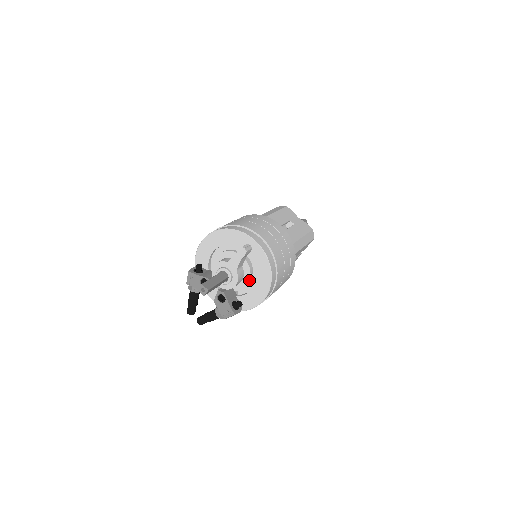
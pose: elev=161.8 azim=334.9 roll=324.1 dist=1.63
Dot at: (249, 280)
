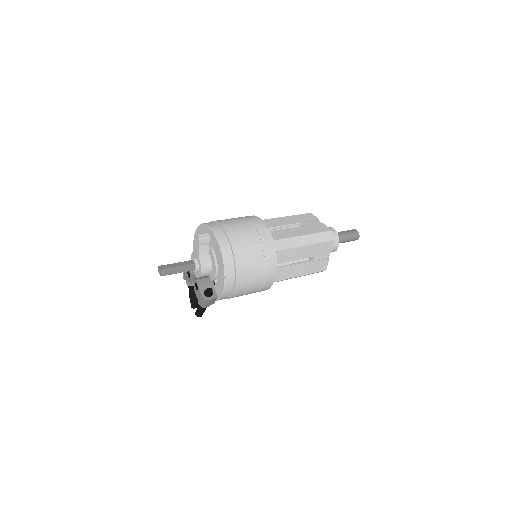
Dot at: (215, 268)
